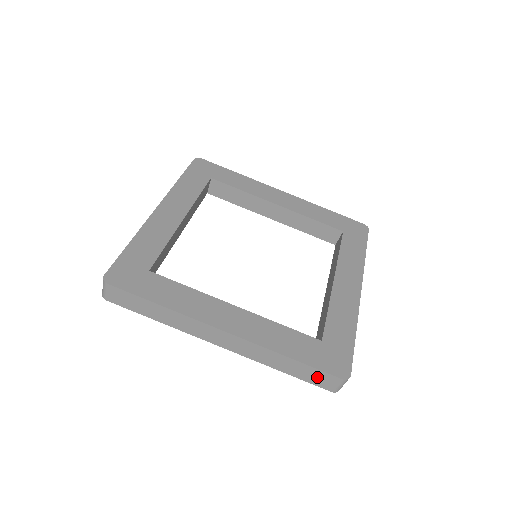
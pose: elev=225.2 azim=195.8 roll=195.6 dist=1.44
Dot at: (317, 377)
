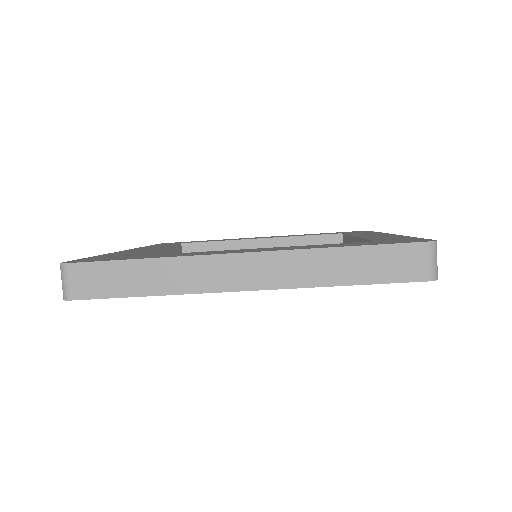
Dot at: (395, 262)
